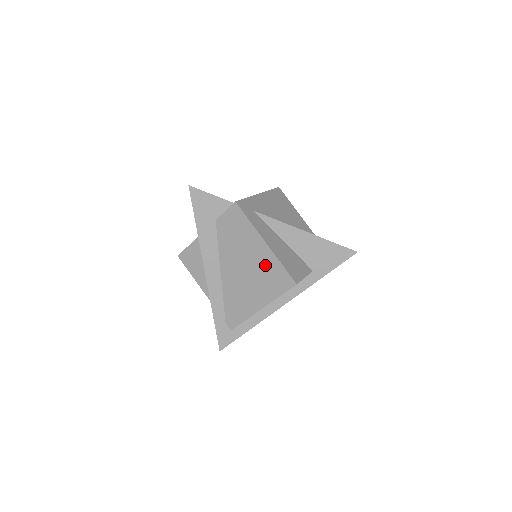
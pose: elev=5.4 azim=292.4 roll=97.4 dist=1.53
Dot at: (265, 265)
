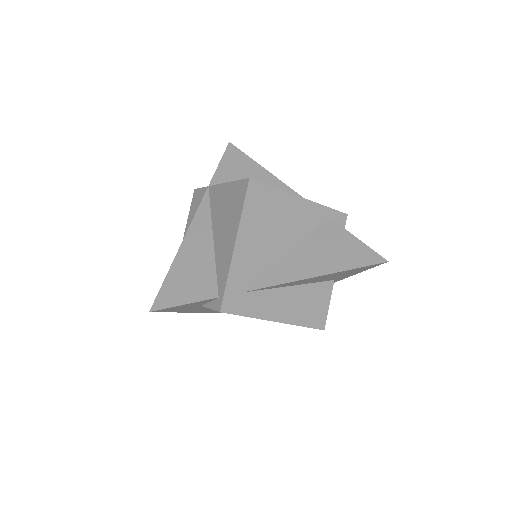
Dot at: occluded
